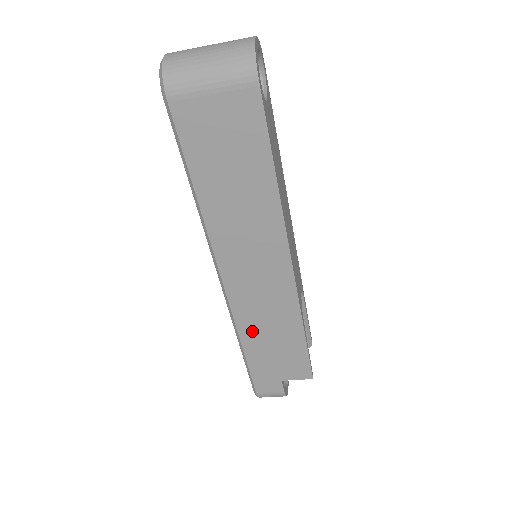
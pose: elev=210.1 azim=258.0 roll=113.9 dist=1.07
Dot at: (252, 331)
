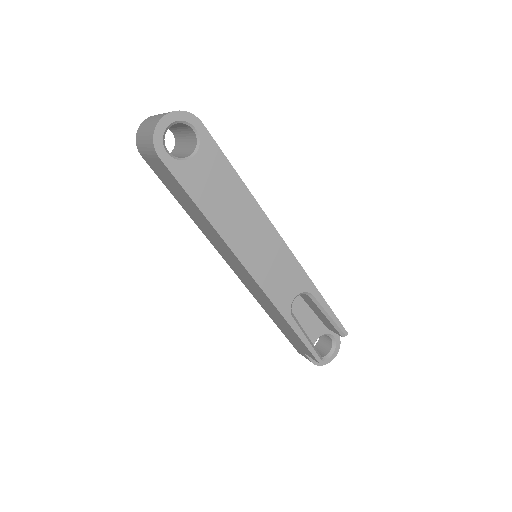
Dot at: (266, 309)
